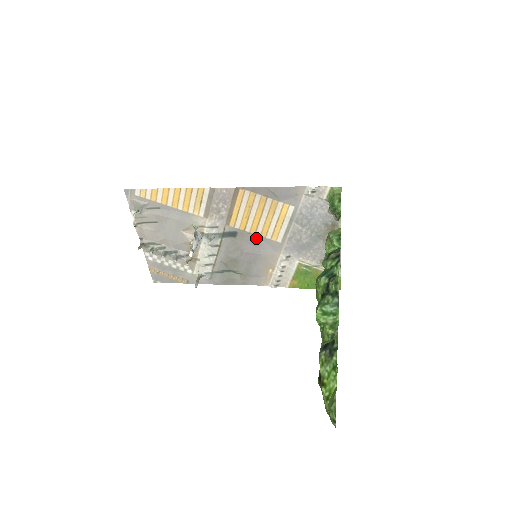
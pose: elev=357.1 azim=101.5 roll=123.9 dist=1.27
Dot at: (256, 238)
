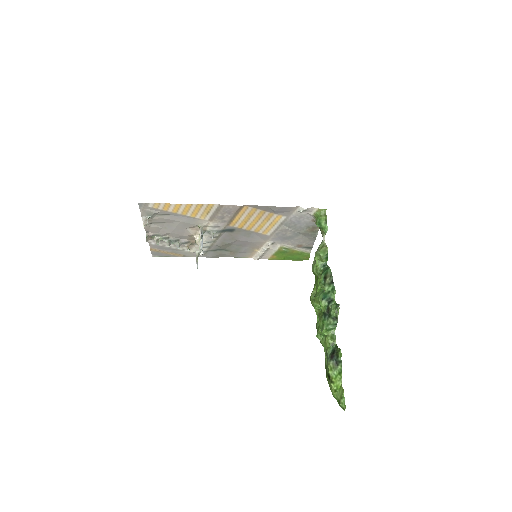
Dot at: (250, 233)
